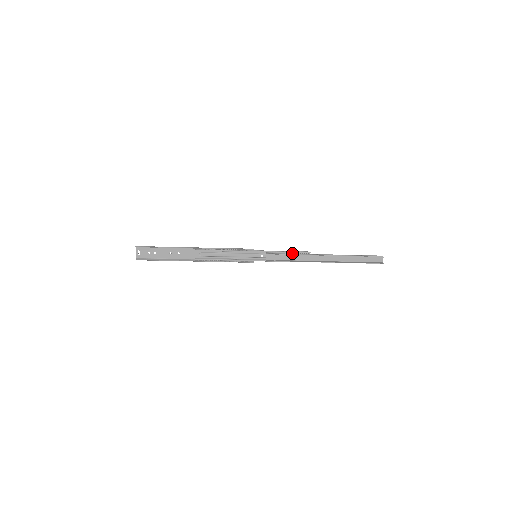
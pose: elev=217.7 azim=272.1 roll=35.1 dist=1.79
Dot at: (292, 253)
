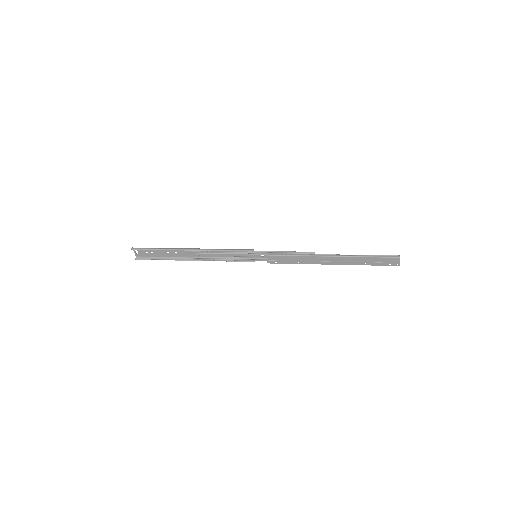
Dot at: (295, 254)
